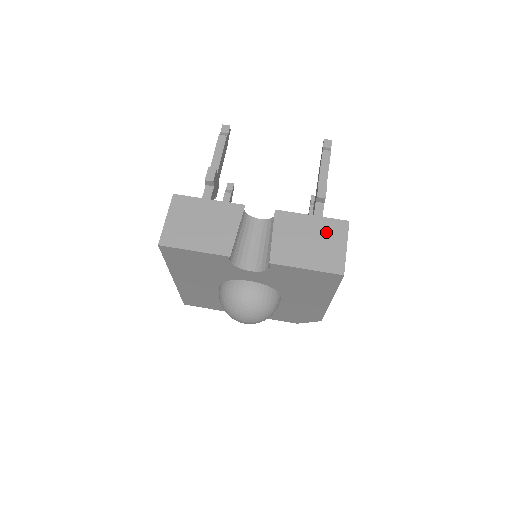
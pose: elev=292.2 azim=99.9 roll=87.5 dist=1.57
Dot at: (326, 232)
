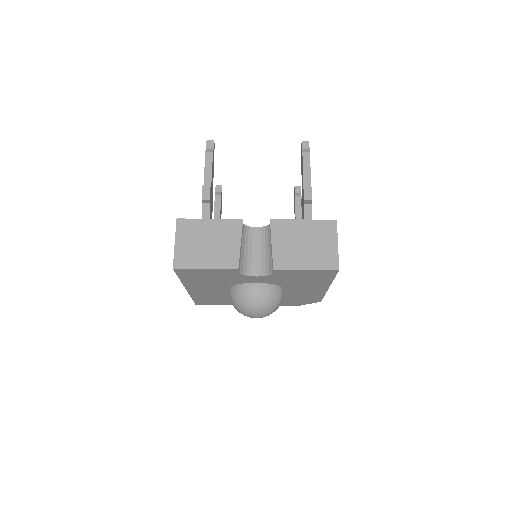
Dot at: (318, 233)
